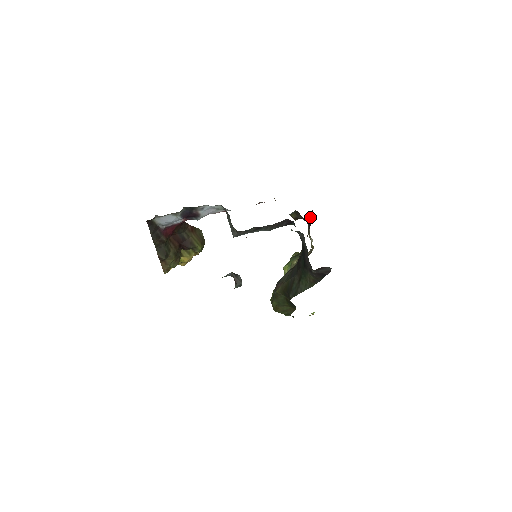
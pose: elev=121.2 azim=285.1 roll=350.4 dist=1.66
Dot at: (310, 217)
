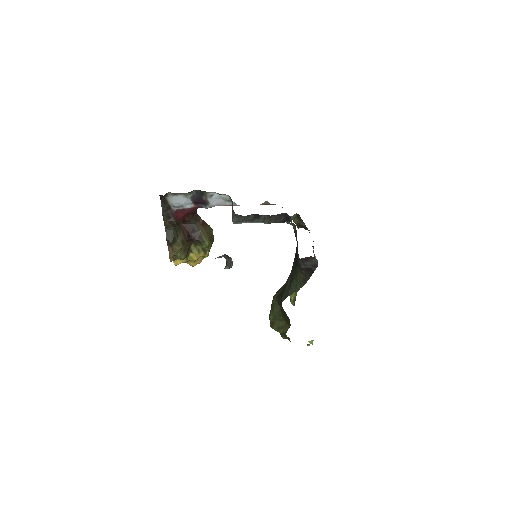
Dot at: occluded
